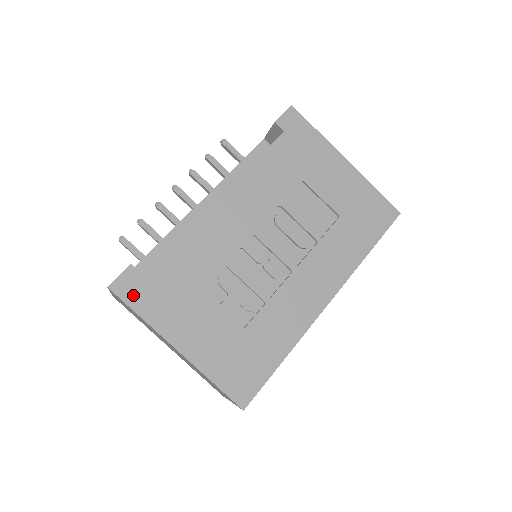
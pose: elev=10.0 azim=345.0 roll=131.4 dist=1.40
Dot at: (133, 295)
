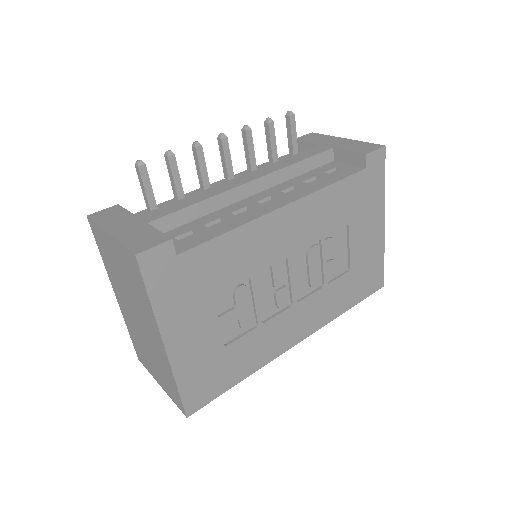
Dot at: (156, 274)
